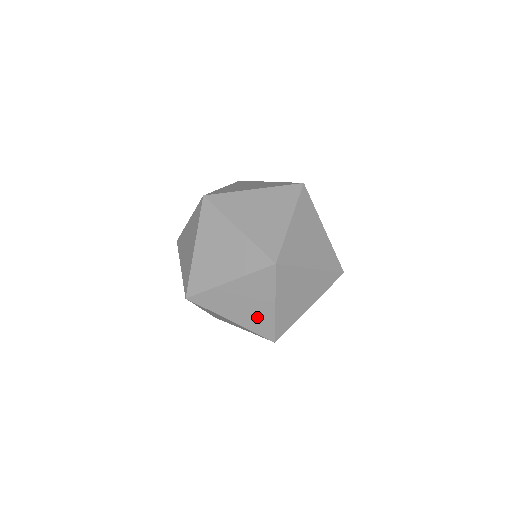
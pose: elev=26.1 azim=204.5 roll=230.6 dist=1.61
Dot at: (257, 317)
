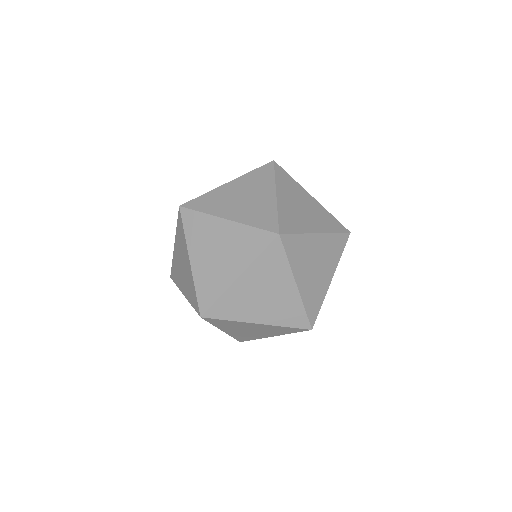
Dot at: occluded
